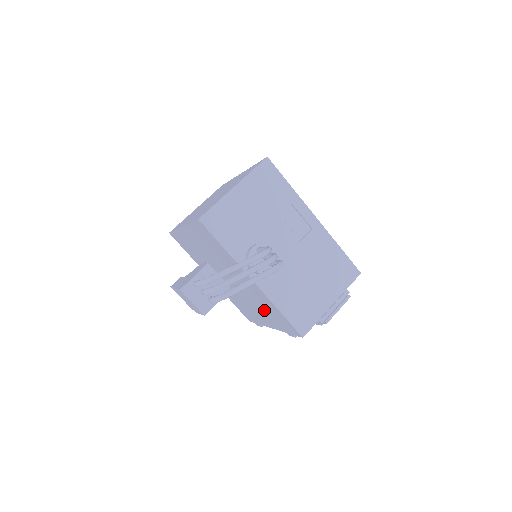
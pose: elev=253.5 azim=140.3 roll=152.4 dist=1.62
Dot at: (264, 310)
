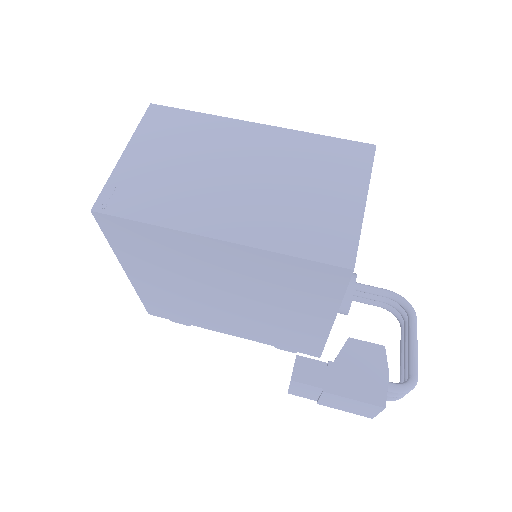
Dot at: (267, 330)
